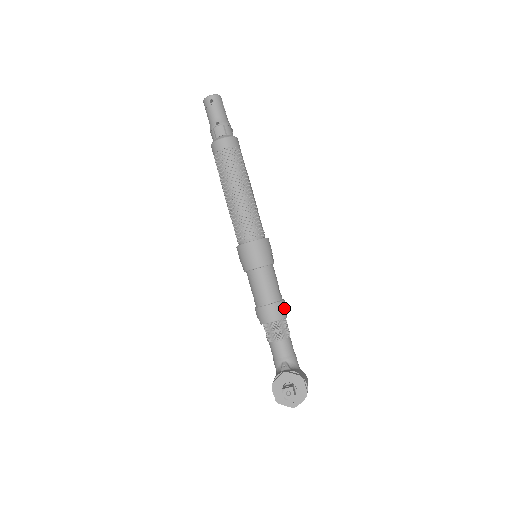
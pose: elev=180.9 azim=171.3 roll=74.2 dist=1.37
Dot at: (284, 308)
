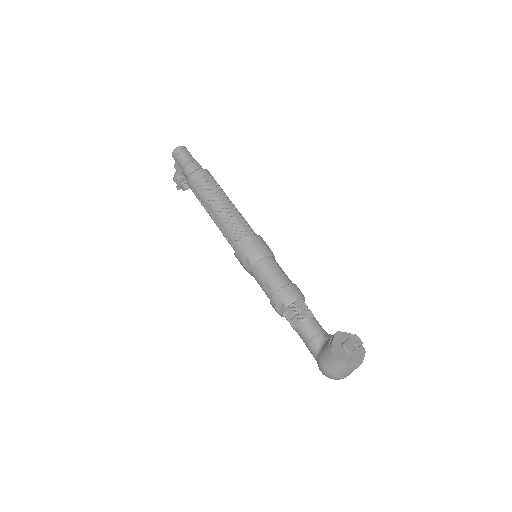
Dot at: occluded
